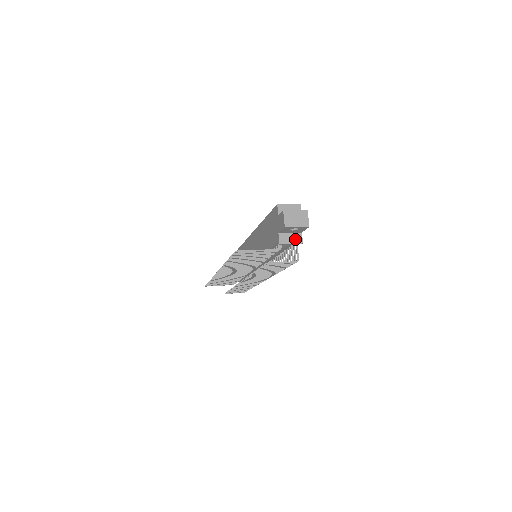
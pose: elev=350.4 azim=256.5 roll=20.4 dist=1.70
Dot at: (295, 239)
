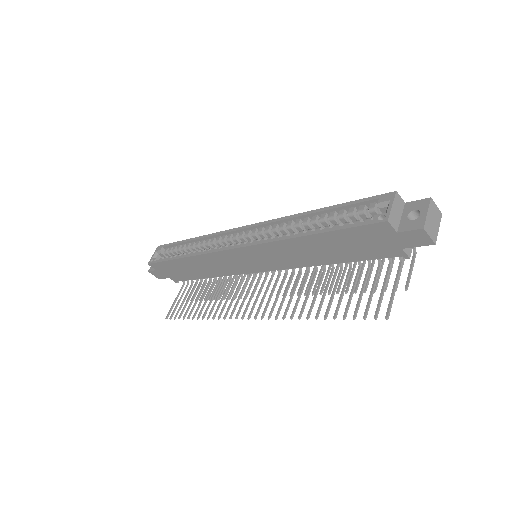
Dot at: occluded
